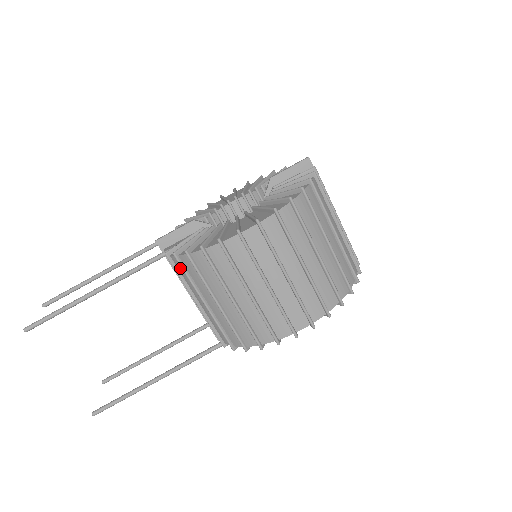
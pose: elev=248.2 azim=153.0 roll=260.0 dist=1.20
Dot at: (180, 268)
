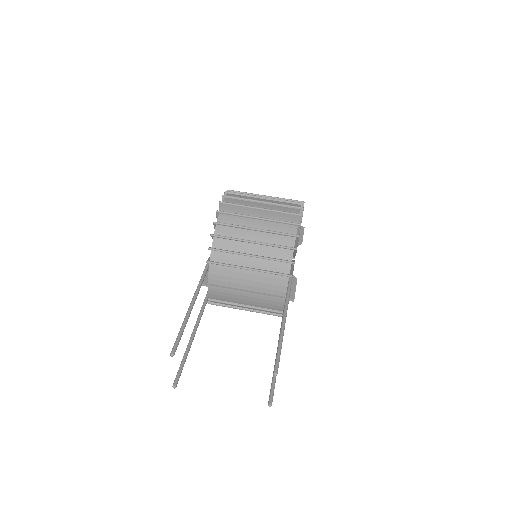
Dot at: (220, 258)
